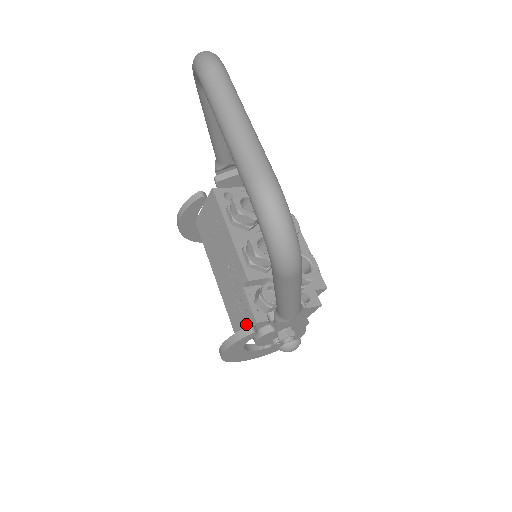
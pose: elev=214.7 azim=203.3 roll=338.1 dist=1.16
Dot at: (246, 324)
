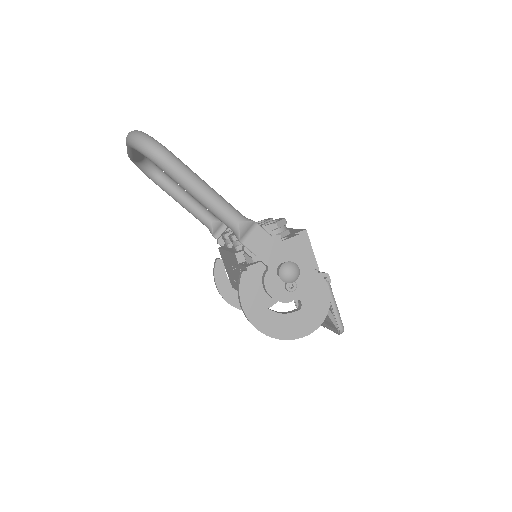
Dot at: occluded
